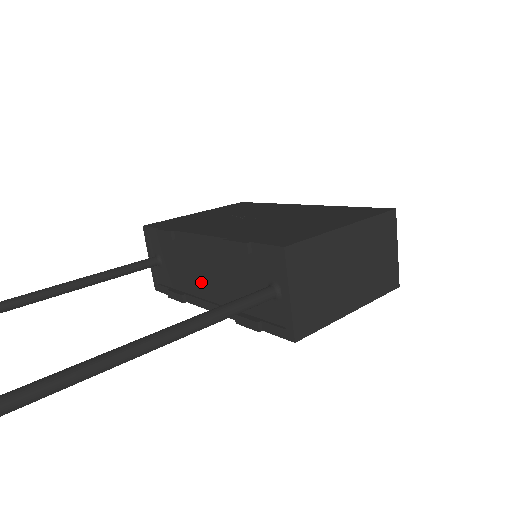
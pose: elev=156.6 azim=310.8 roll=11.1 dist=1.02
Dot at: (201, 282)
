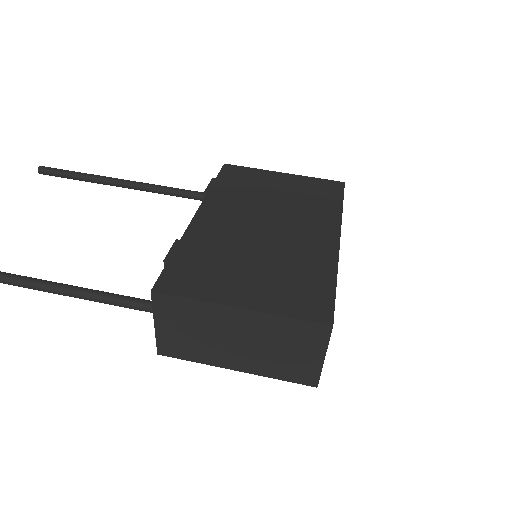
Dot at: occluded
